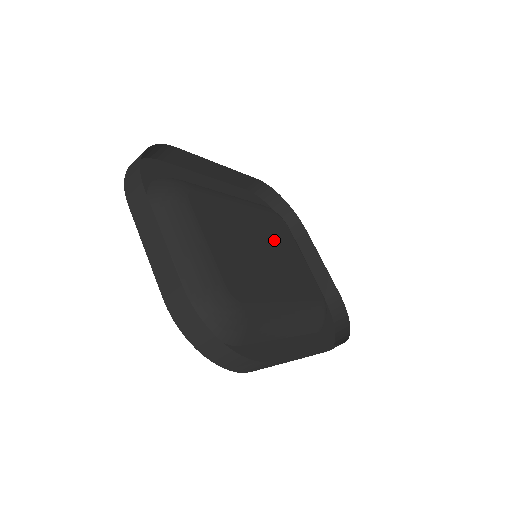
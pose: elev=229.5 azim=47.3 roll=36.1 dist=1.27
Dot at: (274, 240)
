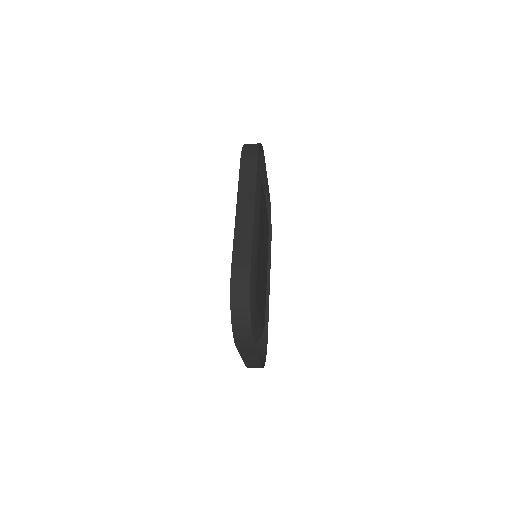
Dot at: (263, 227)
